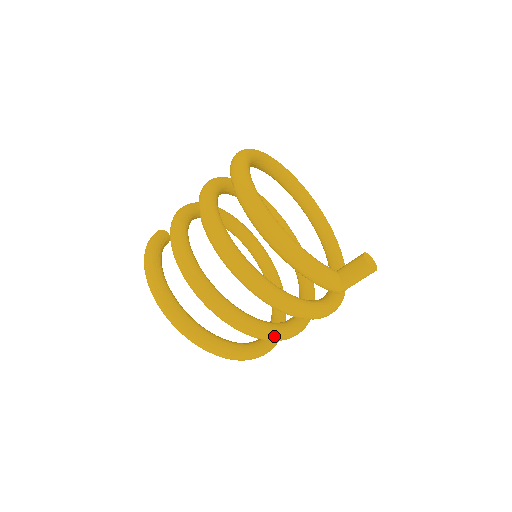
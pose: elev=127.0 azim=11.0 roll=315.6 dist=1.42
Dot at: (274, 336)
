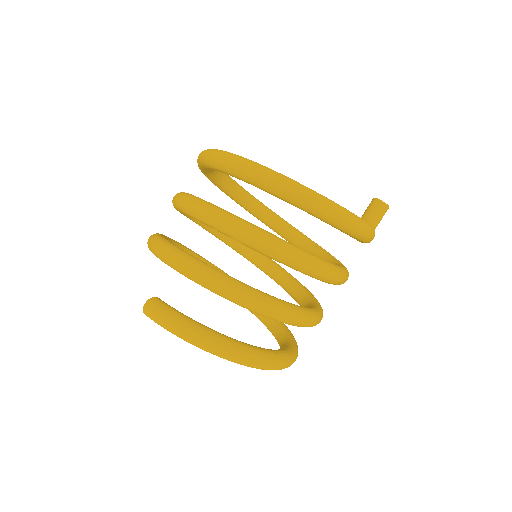
Dot at: occluded
